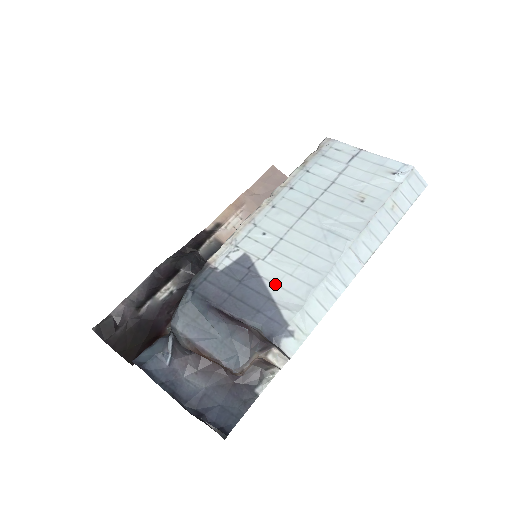
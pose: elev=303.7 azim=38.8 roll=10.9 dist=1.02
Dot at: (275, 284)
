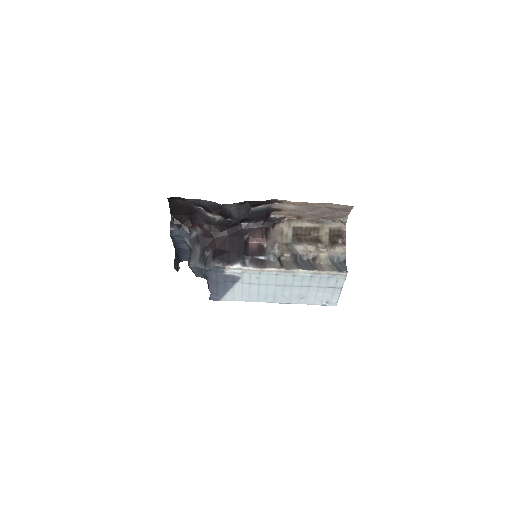
Dot at: (234, 291)
